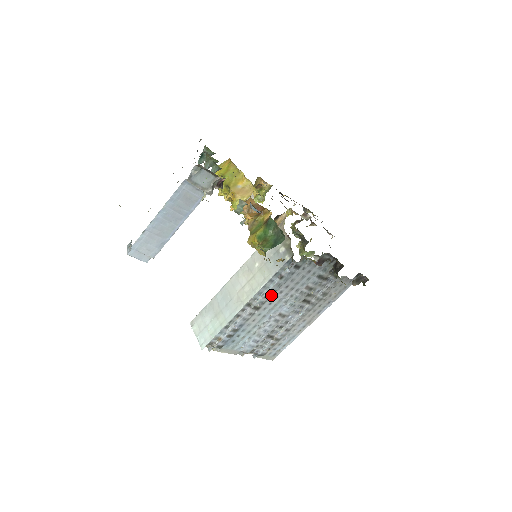
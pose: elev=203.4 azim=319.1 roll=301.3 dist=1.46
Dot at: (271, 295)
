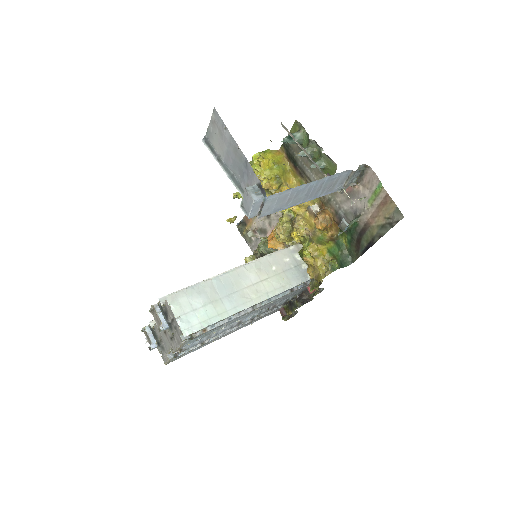
Dot at: occluded
